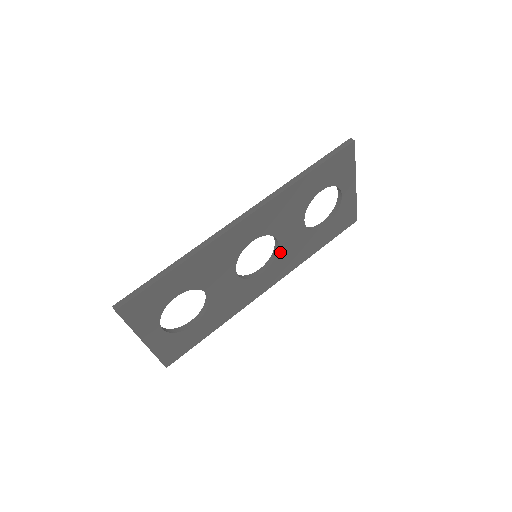
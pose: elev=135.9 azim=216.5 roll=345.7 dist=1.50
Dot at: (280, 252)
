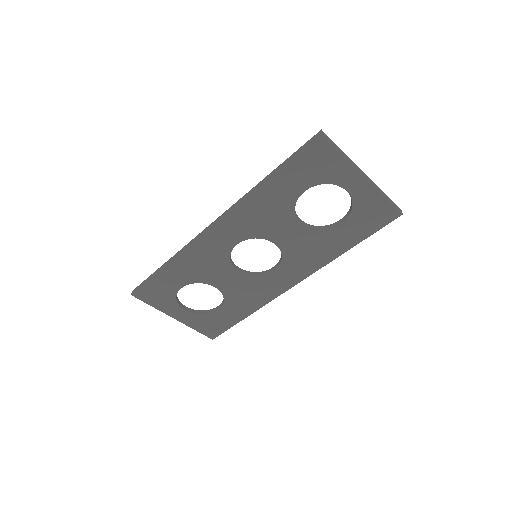
Dot at: (286, 252)
